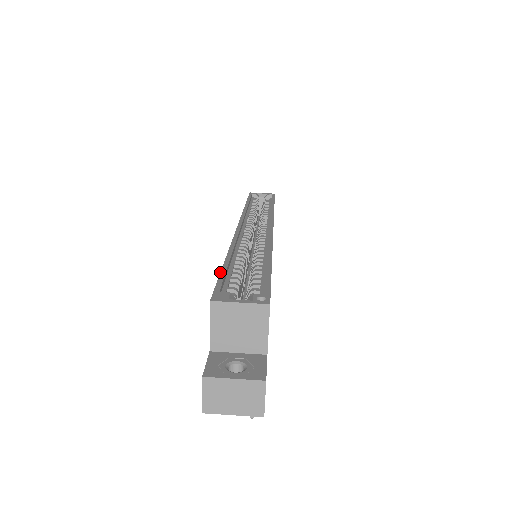
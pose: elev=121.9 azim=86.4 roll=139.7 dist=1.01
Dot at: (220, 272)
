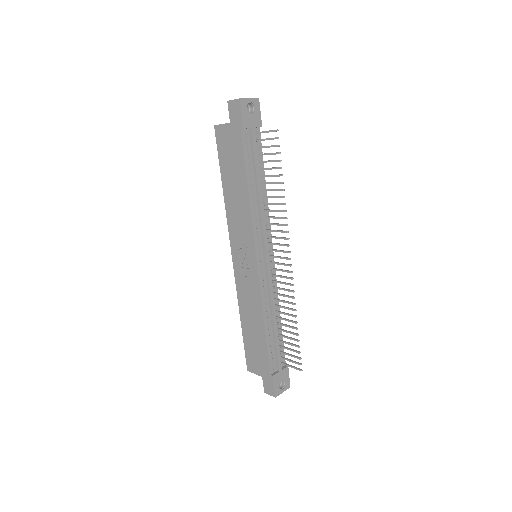
Dot at: (219, 162)
